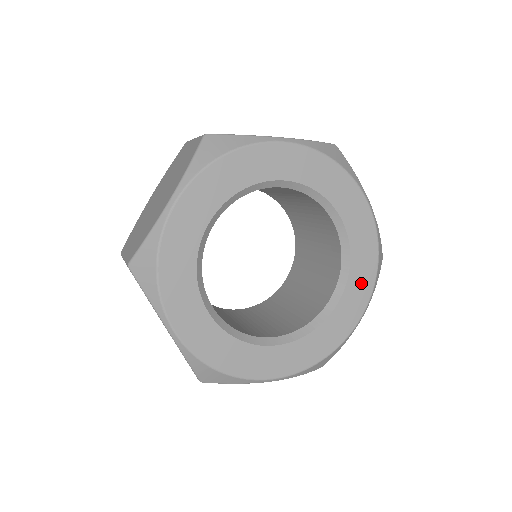
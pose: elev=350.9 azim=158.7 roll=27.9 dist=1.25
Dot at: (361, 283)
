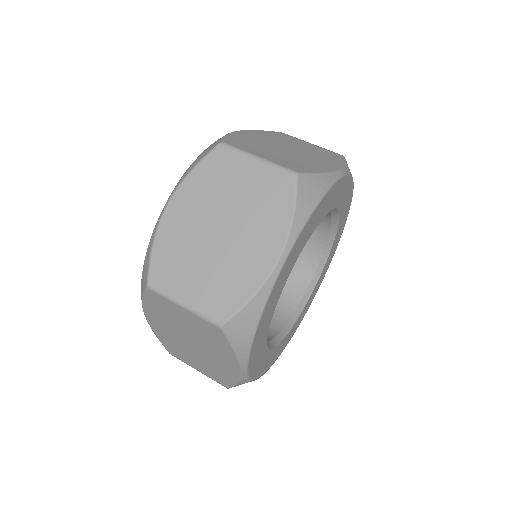
Dot at: (346, 205)
